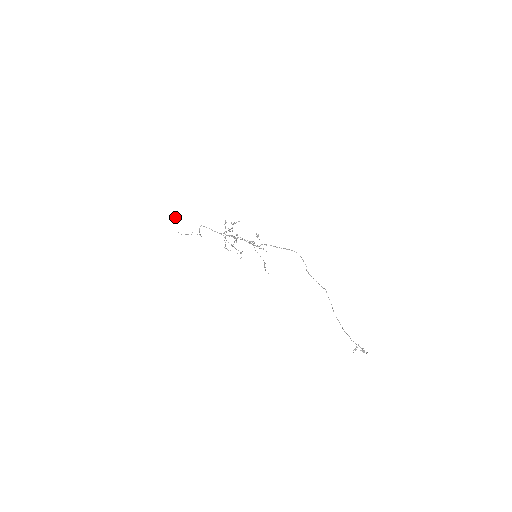
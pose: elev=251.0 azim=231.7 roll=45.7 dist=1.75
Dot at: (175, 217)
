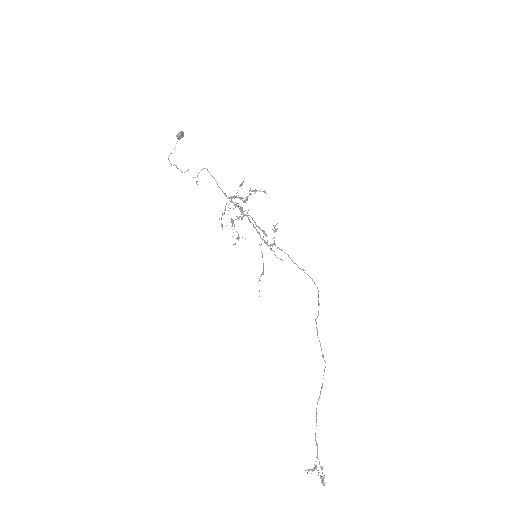
Dot at: (177, 135)
